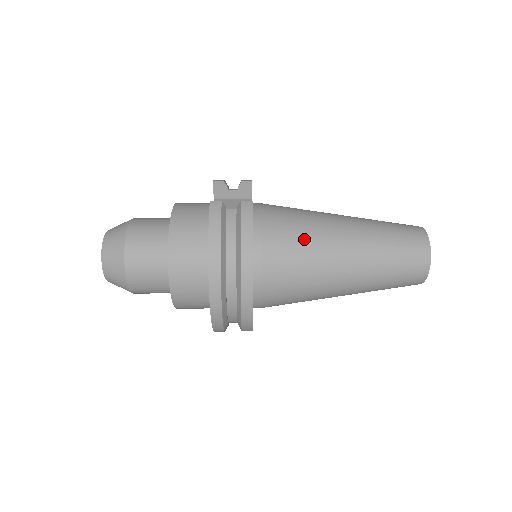
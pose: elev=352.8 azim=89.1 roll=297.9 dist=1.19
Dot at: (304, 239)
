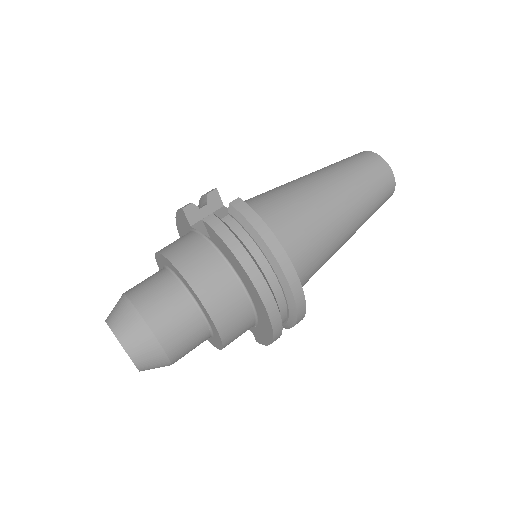
Dot at: (297, 207)
